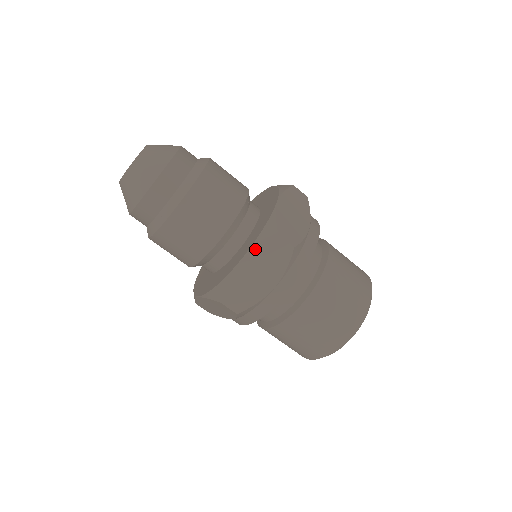
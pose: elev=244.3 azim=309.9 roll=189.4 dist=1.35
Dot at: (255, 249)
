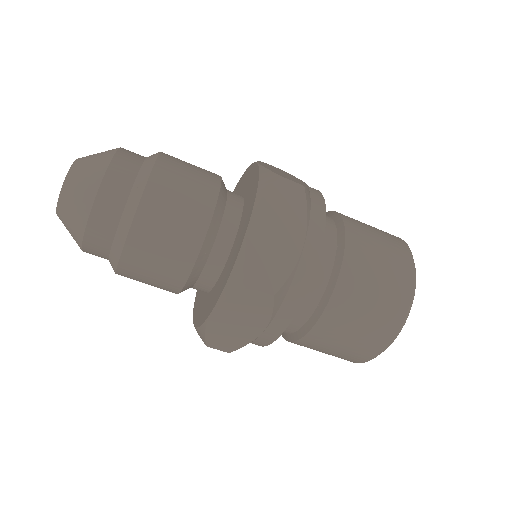
Dot at: (261, 201)
